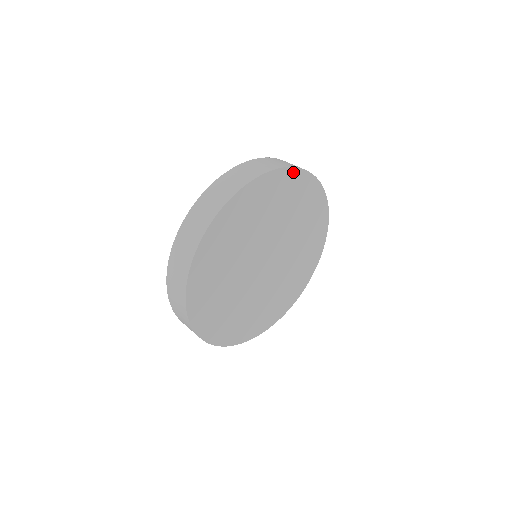
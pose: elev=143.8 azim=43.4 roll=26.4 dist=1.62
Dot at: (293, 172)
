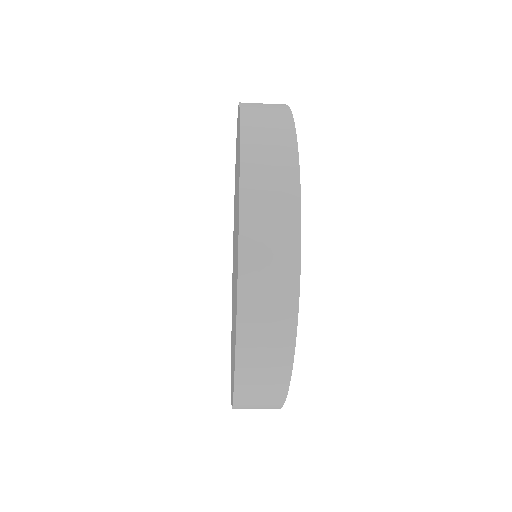
Dot at: occluded
